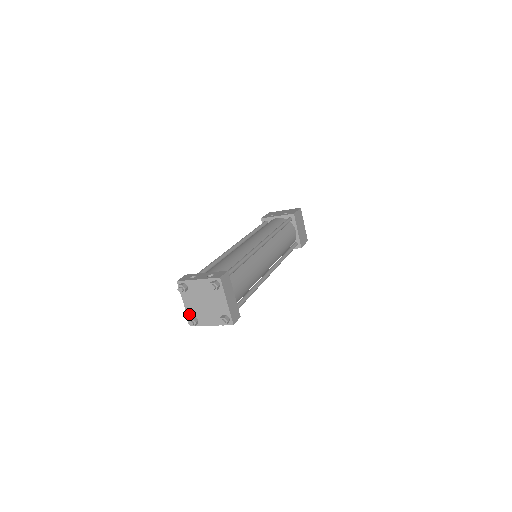
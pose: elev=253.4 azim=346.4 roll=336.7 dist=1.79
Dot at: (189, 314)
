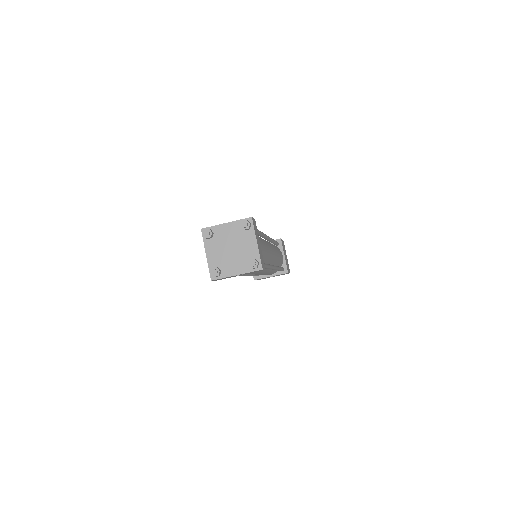
Dot at: (211, 266)
